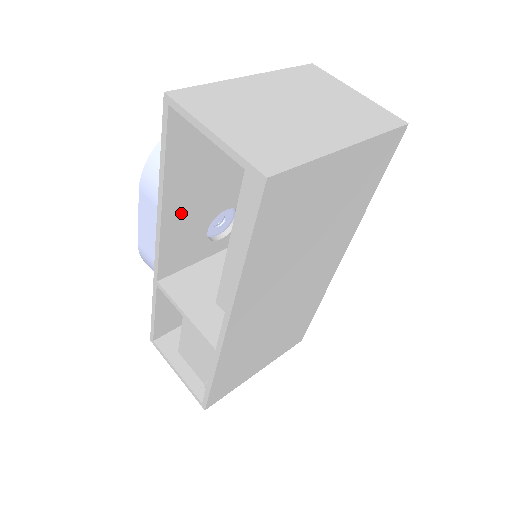
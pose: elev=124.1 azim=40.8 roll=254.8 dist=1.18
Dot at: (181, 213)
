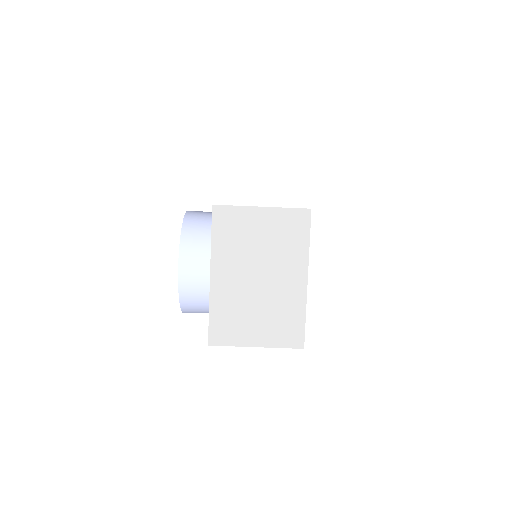
Dot at: occluded
